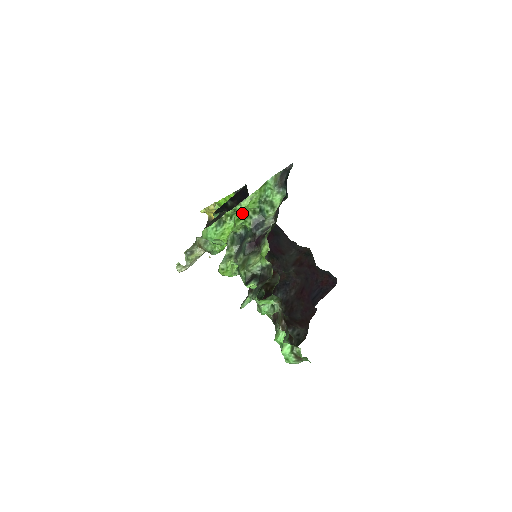
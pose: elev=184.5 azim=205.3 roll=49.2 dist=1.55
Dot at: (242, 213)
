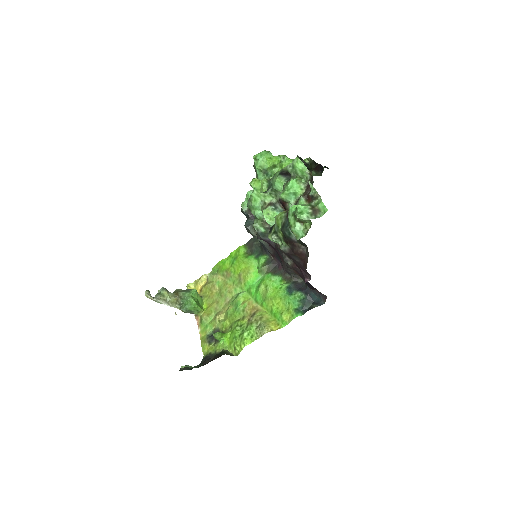
Dot at: occluded
